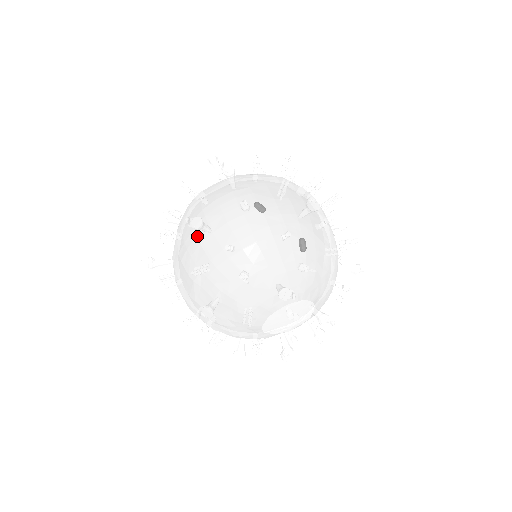
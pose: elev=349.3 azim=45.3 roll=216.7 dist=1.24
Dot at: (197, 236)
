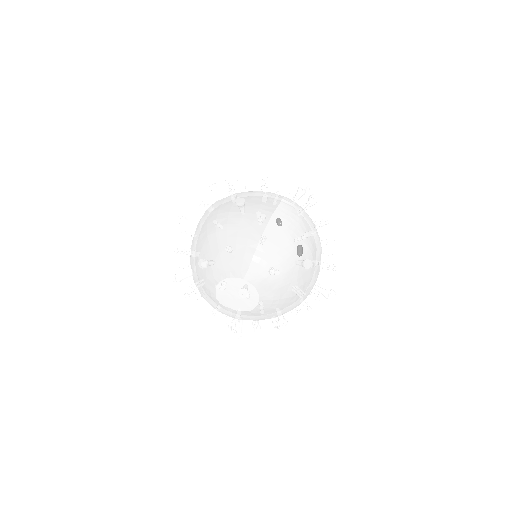
Dot at: occluded
